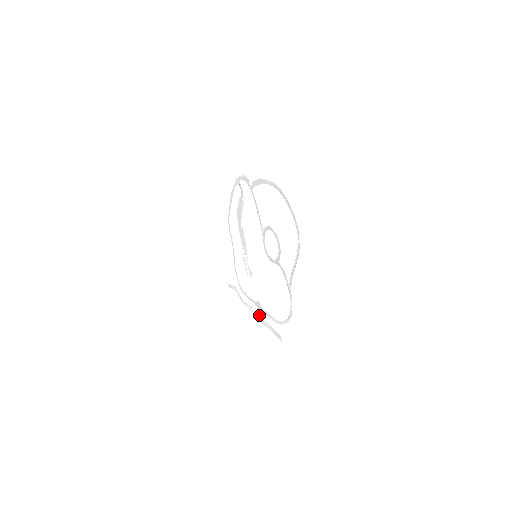
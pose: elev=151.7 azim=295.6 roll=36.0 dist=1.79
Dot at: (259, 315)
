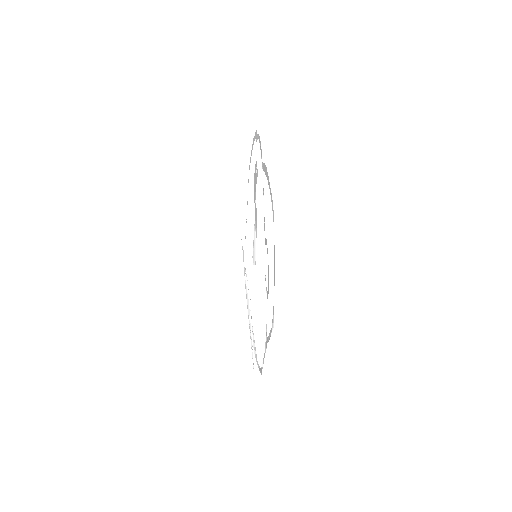
Dot at: (249, 319)
